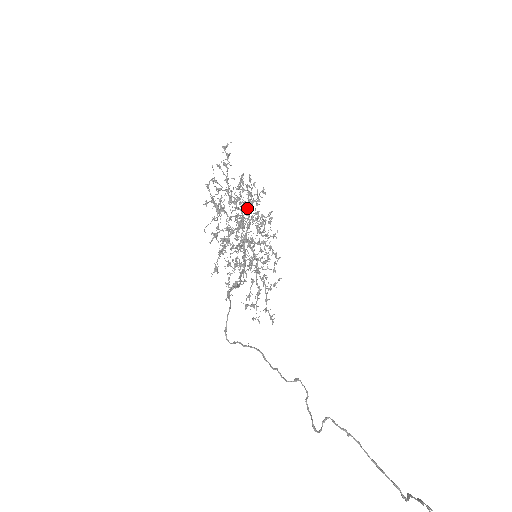
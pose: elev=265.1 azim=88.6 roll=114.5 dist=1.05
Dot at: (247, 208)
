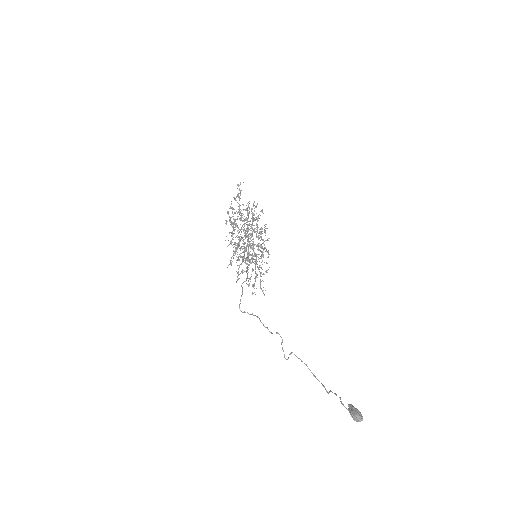
Dot at: occluded
